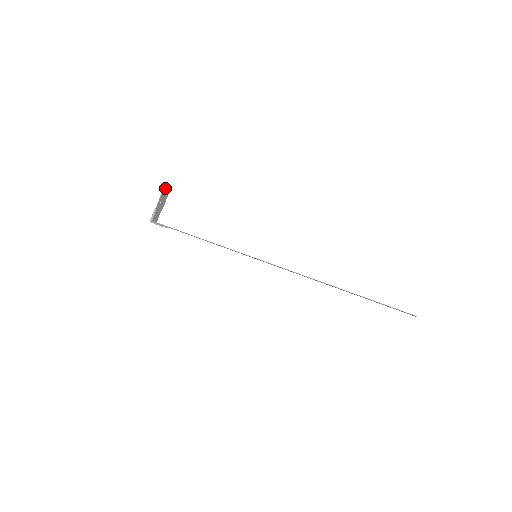
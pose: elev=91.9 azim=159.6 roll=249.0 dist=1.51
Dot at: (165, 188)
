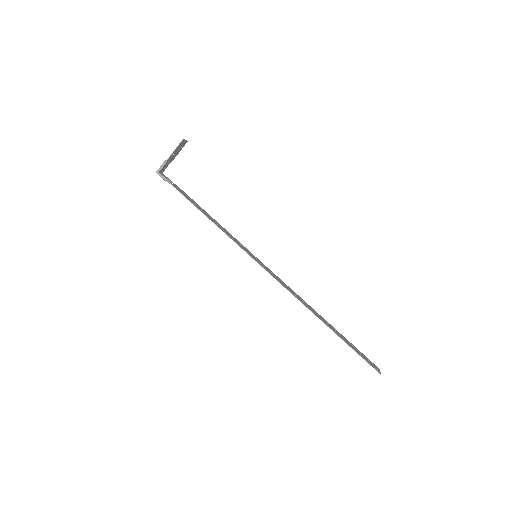
Dot at: (183, 141)
